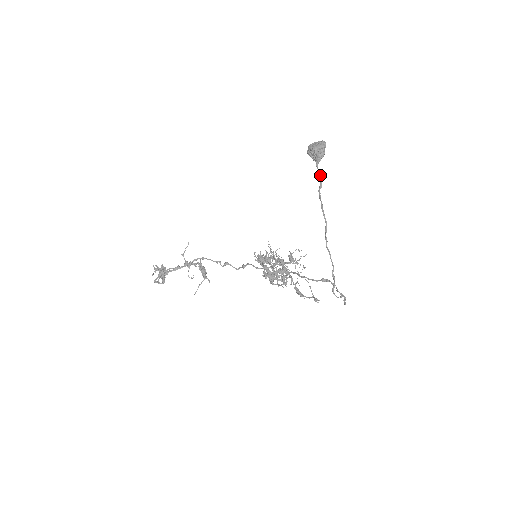
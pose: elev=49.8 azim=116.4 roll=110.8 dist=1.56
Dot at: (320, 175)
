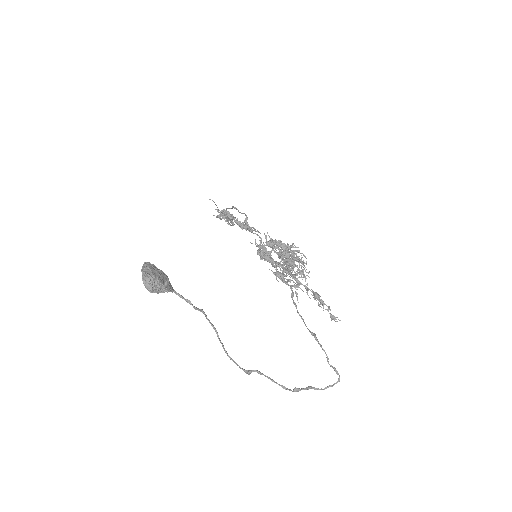
Dot at: occluded
